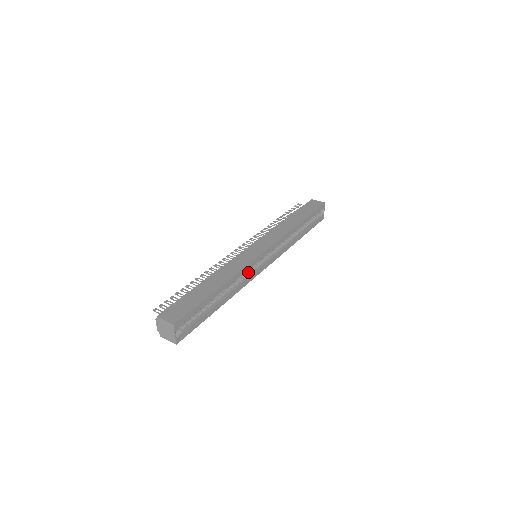
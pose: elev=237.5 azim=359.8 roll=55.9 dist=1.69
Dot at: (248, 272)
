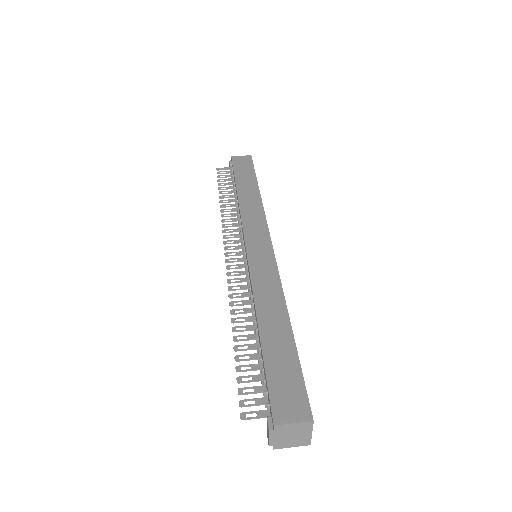
Dot at: occluded
